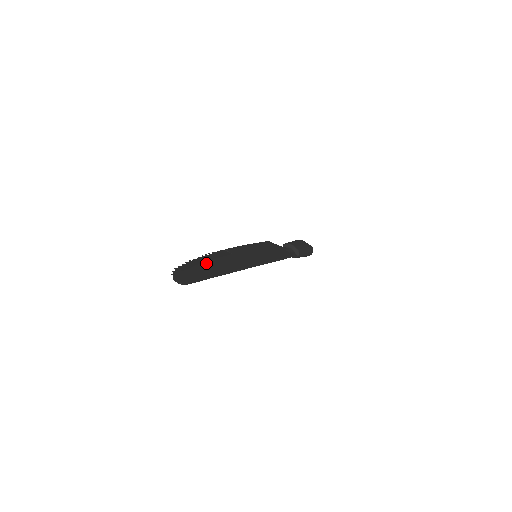
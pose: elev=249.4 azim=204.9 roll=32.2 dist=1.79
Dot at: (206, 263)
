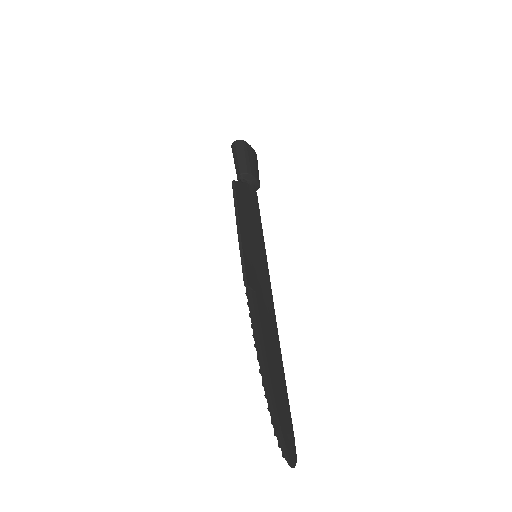
Dot at: (270, 367)
